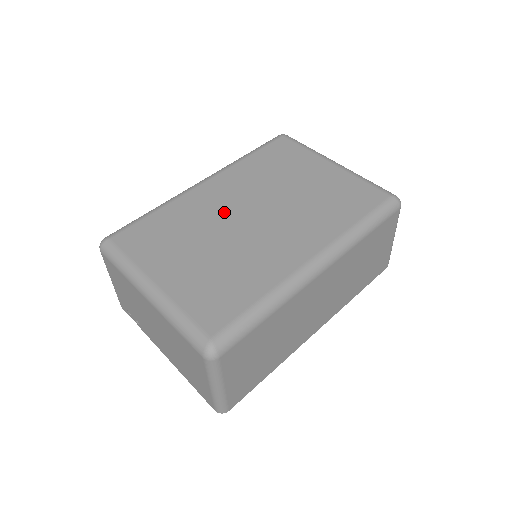
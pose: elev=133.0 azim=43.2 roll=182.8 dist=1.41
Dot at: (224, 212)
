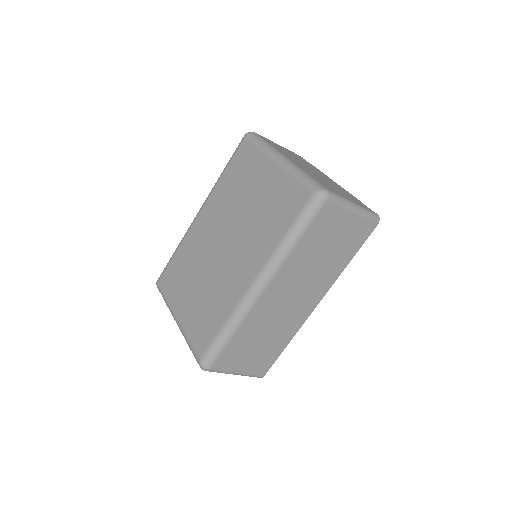
Dot at: (207, 245)
